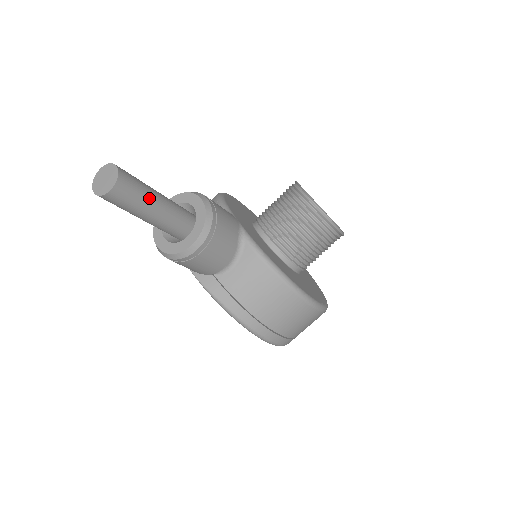
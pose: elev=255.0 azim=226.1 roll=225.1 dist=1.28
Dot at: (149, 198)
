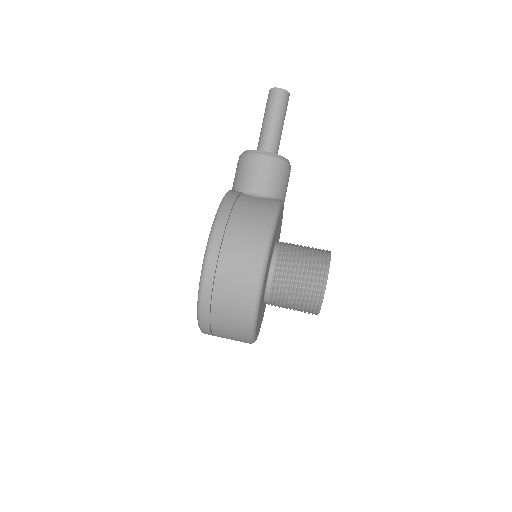
Dot at: (281, 116)
